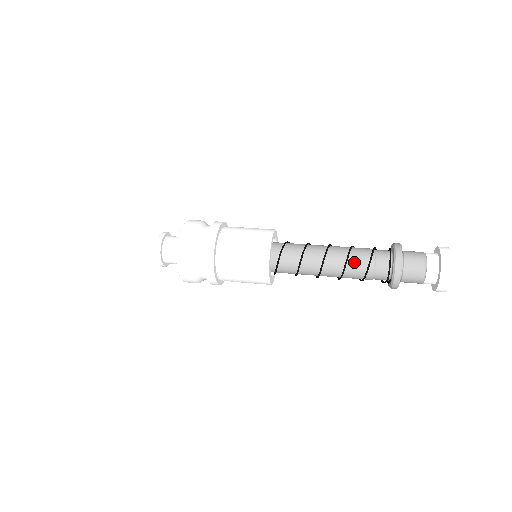
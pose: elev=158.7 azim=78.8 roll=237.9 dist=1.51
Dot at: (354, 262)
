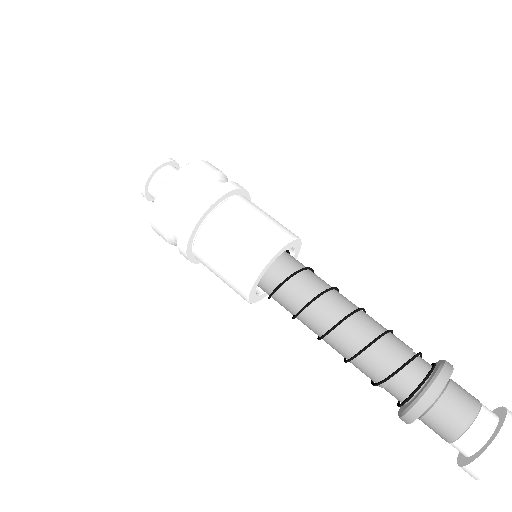
Dot at: (356, 367)
